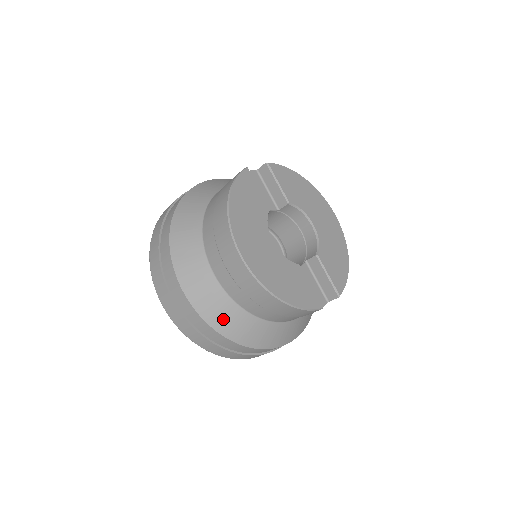
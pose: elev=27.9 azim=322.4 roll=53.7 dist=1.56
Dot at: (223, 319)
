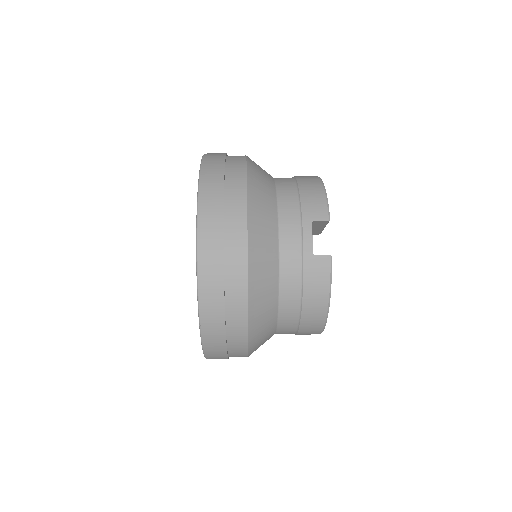
Dot at: occluded
